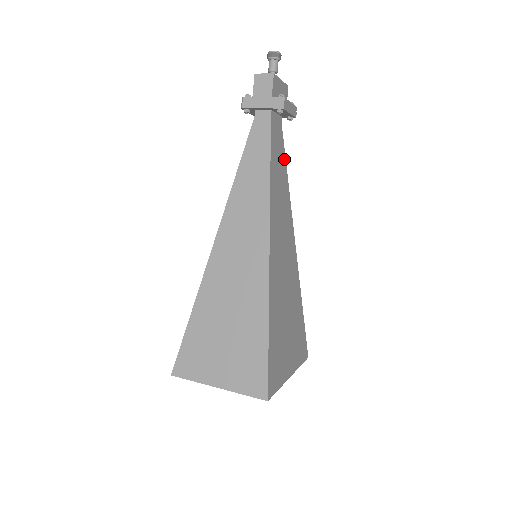
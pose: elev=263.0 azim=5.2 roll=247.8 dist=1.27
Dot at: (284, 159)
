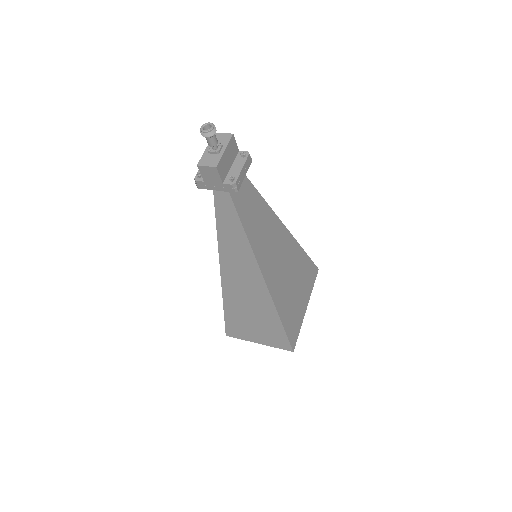
Dot at: (253, 190)
